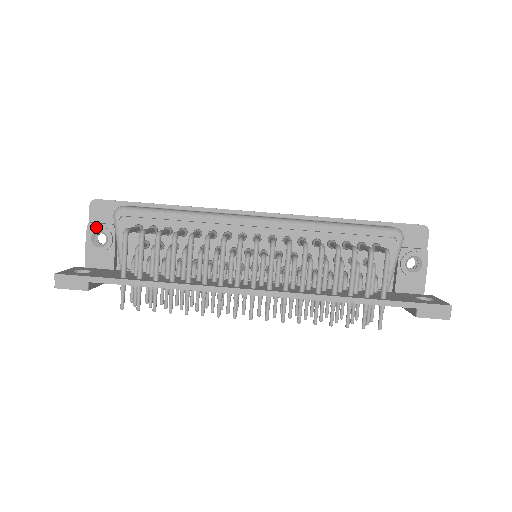
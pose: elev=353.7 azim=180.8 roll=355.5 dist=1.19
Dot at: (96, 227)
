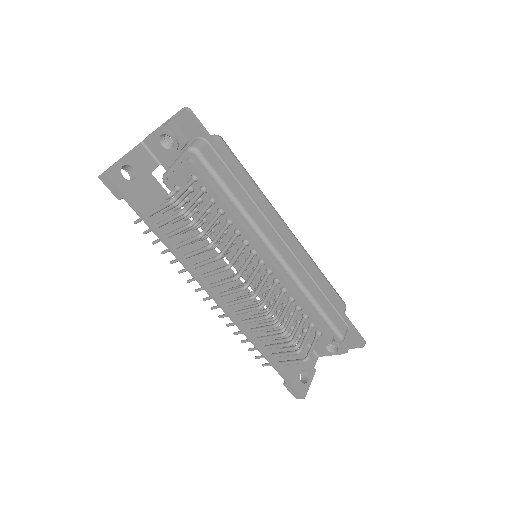
Dot at: (171, 133)
